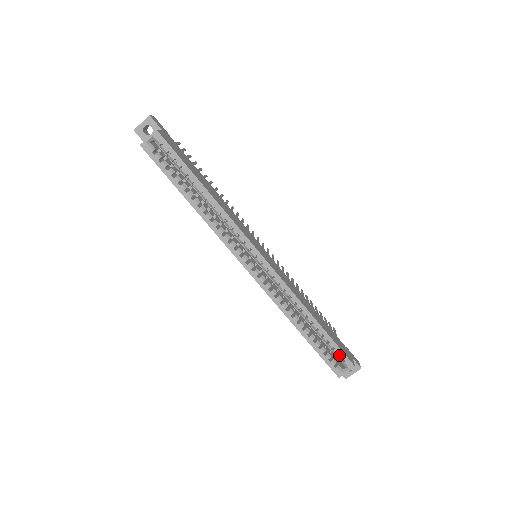
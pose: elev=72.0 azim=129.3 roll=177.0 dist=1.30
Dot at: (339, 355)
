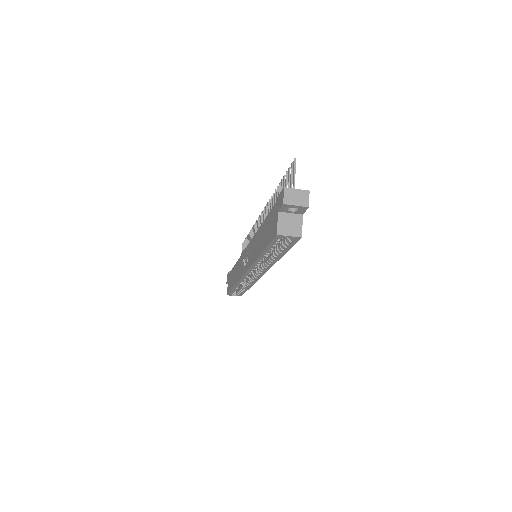
Dot at: (240, 294)
